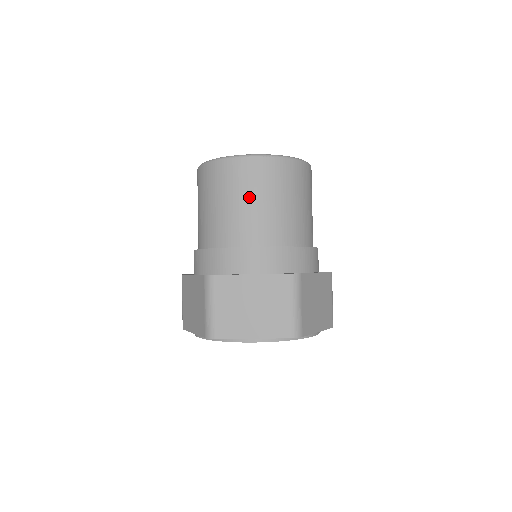
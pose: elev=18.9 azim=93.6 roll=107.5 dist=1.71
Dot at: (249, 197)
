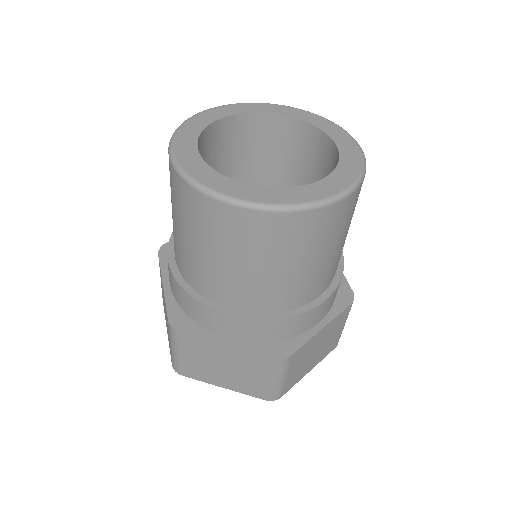
Dot at: (331, 248)
